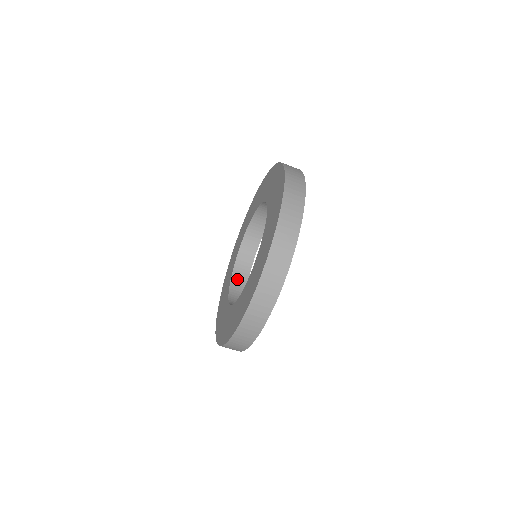
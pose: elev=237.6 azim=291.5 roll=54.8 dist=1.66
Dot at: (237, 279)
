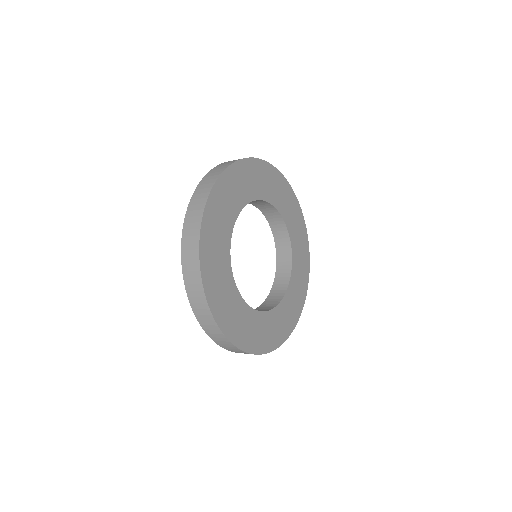
Dot at: (281, 255)
